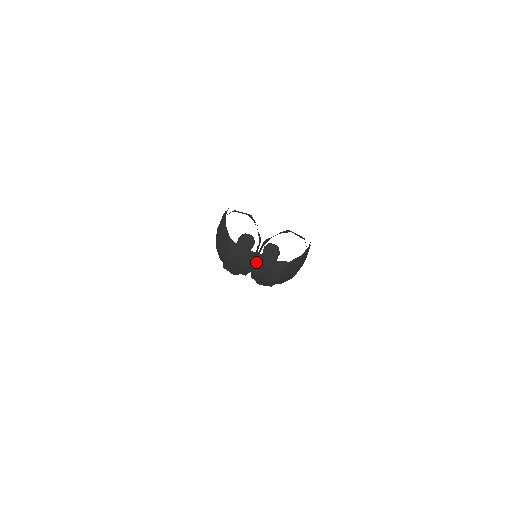
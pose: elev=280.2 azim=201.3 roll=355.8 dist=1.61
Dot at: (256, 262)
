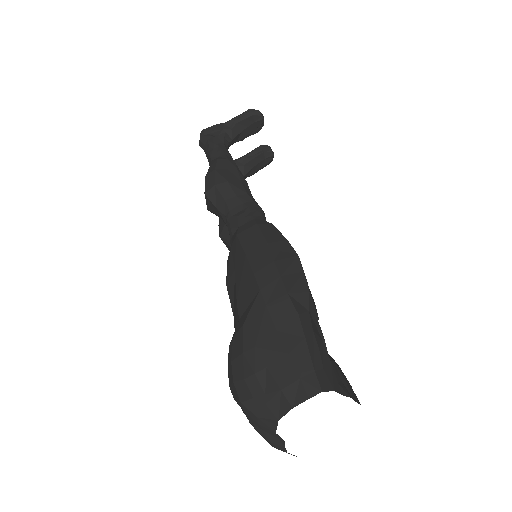
Dot at: occluded
